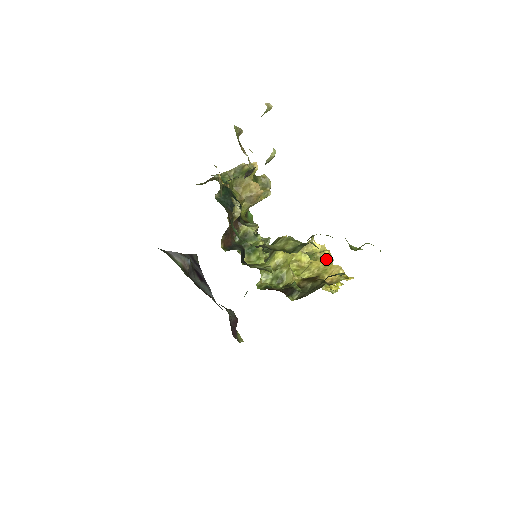
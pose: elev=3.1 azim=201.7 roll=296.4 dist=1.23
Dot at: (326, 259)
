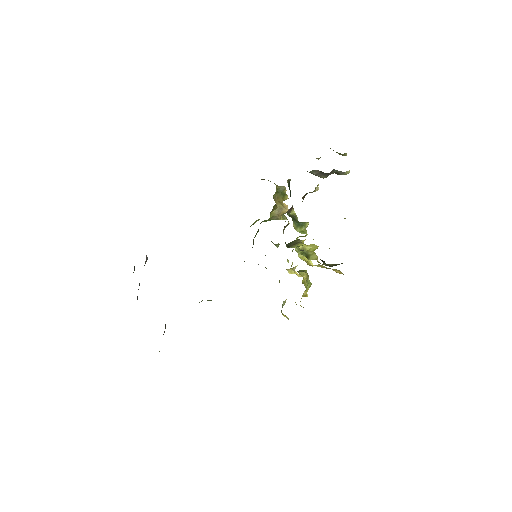
Dot at: occluded
